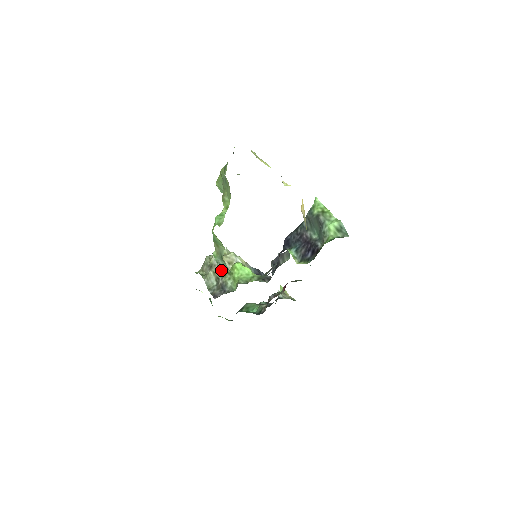
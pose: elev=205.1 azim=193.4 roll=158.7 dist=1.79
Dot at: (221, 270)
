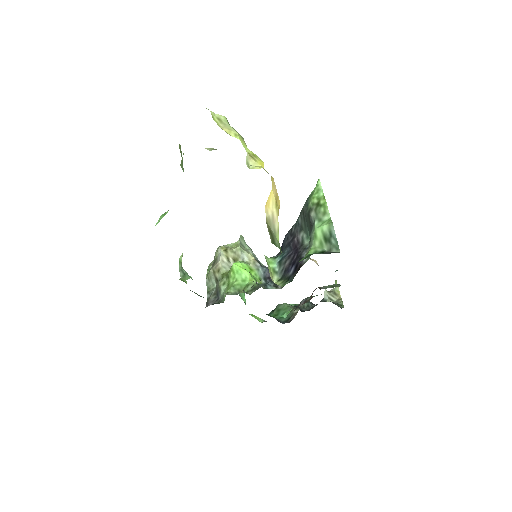
Dot at: (220, 270)
